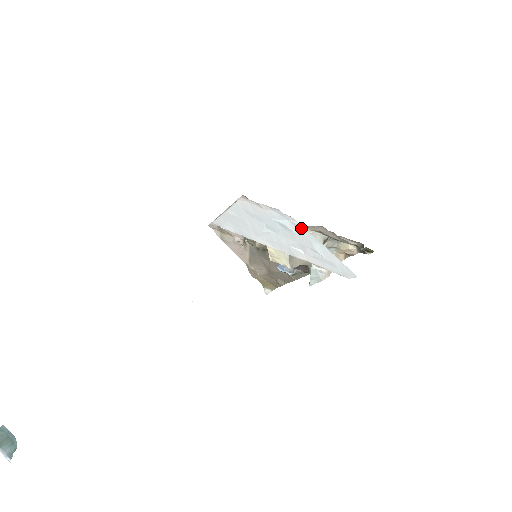
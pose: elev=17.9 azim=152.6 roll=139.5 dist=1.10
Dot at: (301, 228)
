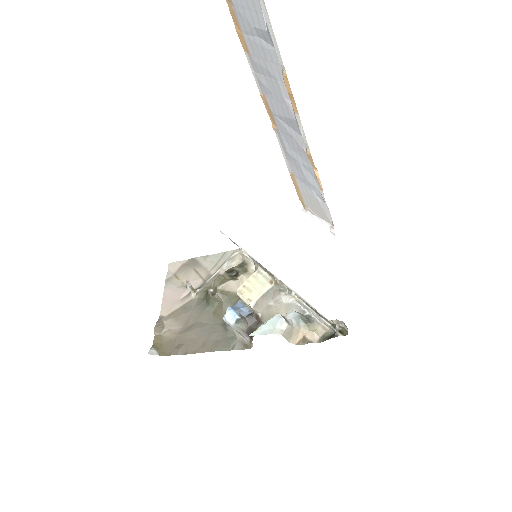
Dot at: (333, 250)
